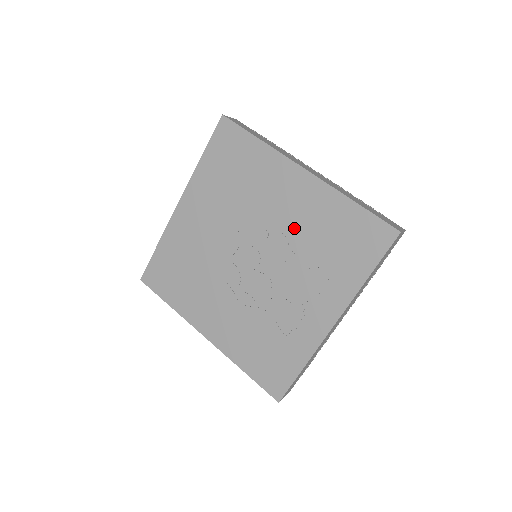
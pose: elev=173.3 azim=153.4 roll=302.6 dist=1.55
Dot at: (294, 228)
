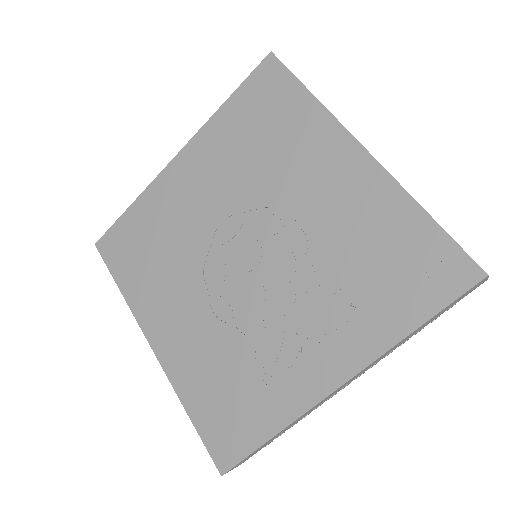
Dot at: (323, 228)
